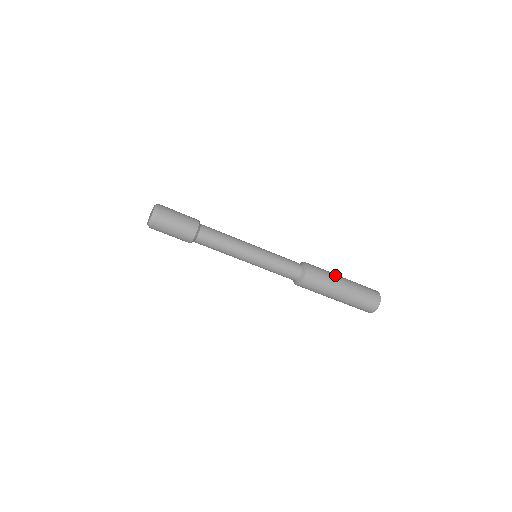
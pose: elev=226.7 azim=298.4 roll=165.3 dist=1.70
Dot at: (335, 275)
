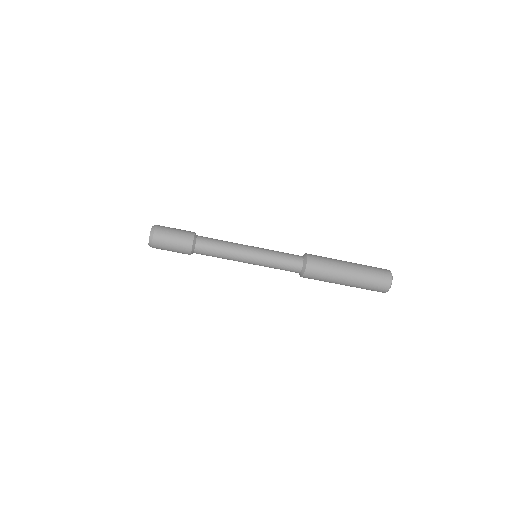
Dot at: occluded
